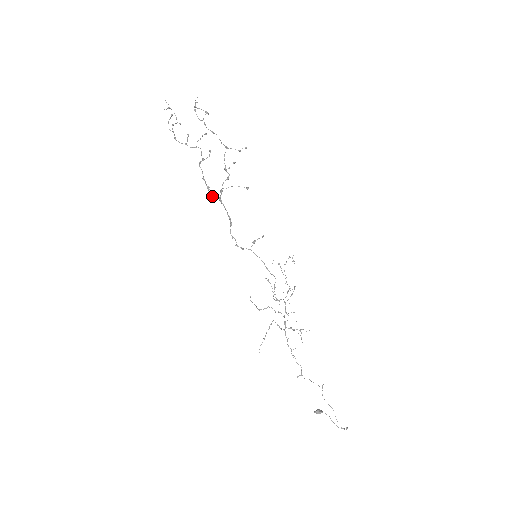
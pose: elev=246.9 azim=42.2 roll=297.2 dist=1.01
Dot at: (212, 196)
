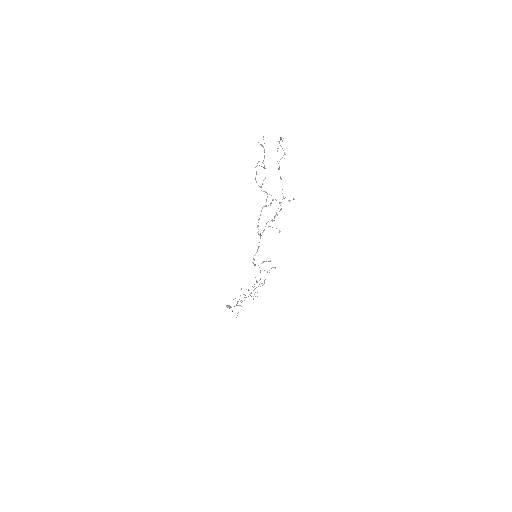
Dot at: occluded
